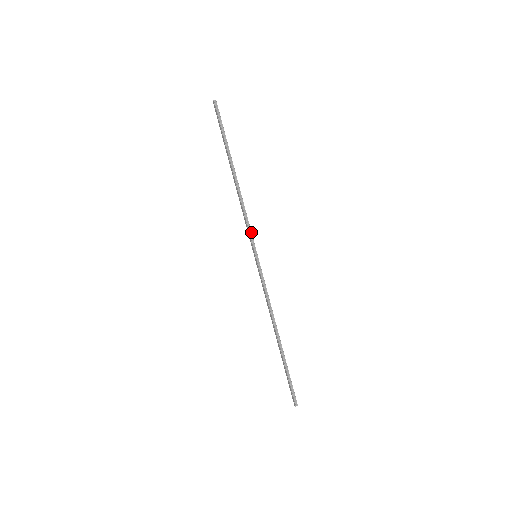
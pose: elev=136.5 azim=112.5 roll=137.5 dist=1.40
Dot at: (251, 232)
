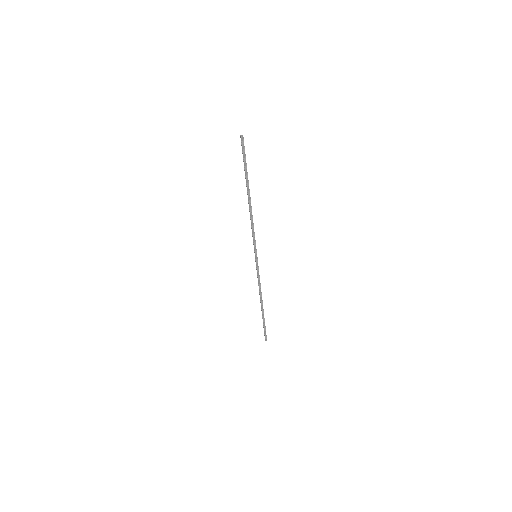
Dot at: (255, 241)
